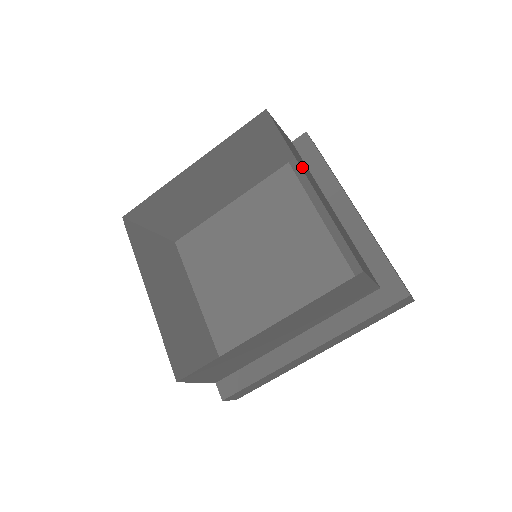
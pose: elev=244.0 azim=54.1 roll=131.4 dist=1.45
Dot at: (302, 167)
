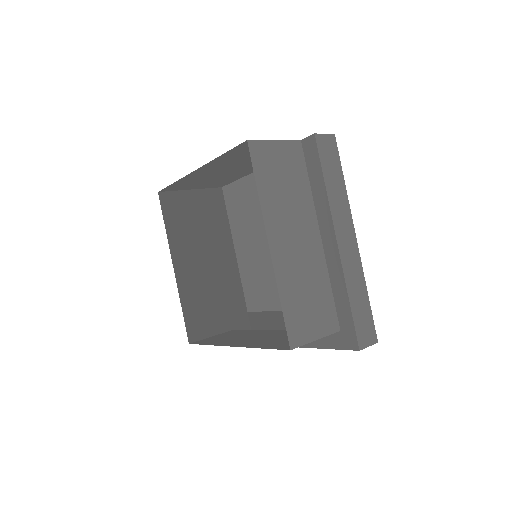
Dot at: (273, 217)
